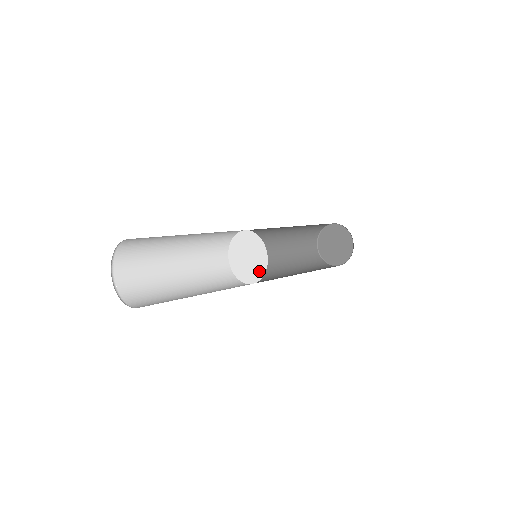
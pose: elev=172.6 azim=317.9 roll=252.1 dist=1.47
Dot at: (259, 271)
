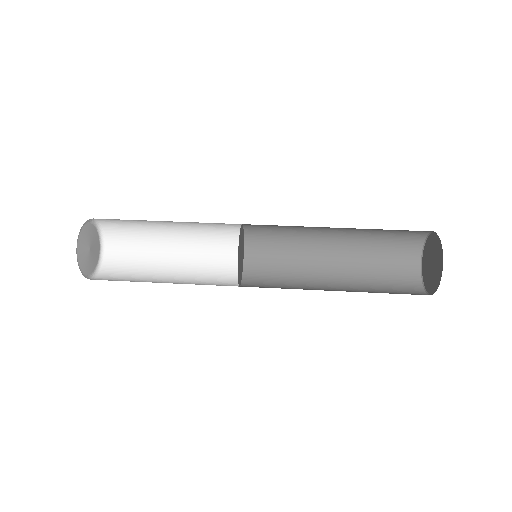
Dot at: (238, 264)
